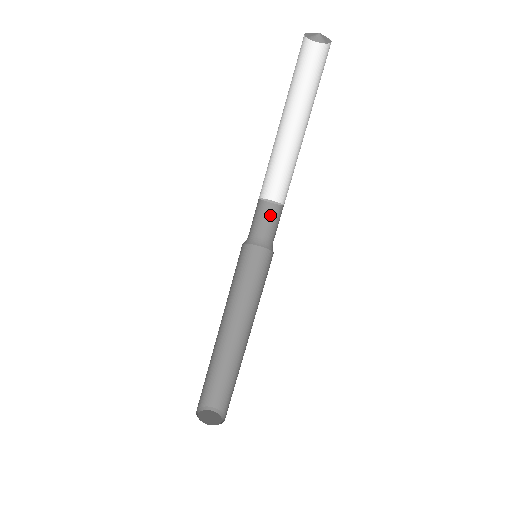
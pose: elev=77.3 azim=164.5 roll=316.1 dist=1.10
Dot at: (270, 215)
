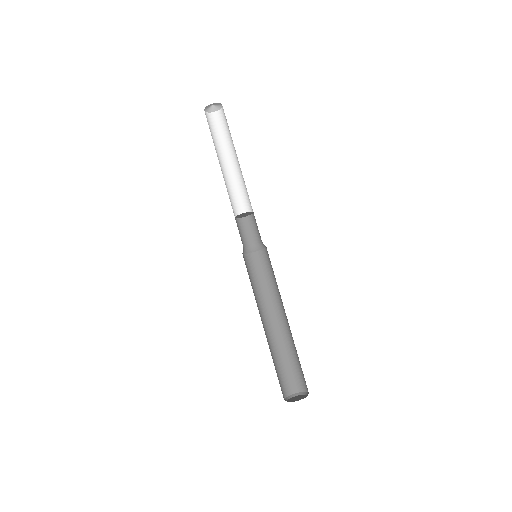
Dot at: (255, 224)
